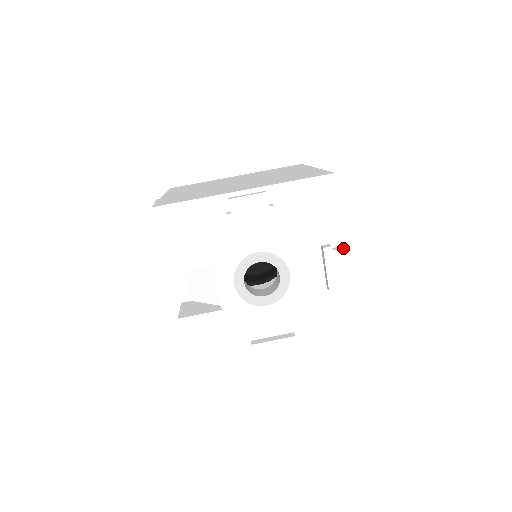
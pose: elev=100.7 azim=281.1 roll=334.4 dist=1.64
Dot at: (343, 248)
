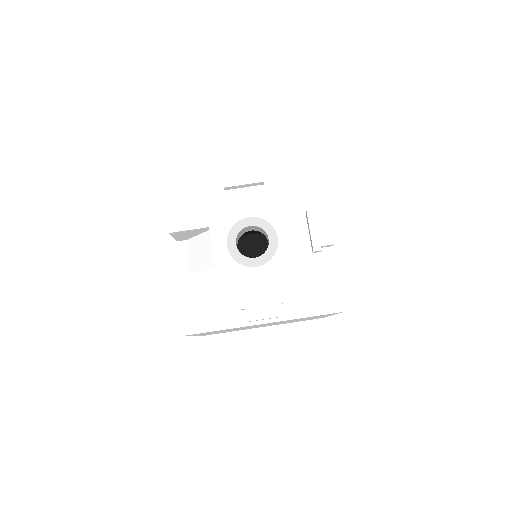
Dot at: occluded
